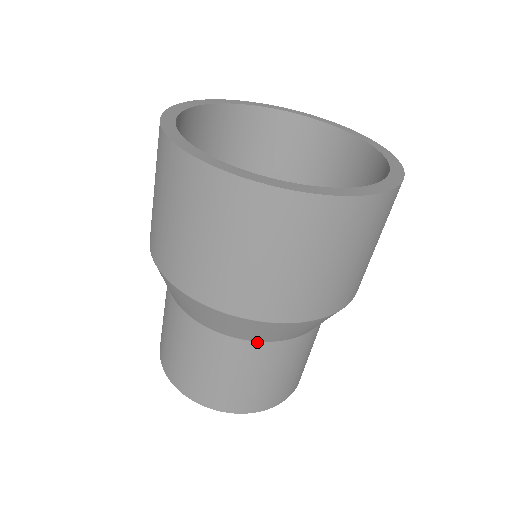
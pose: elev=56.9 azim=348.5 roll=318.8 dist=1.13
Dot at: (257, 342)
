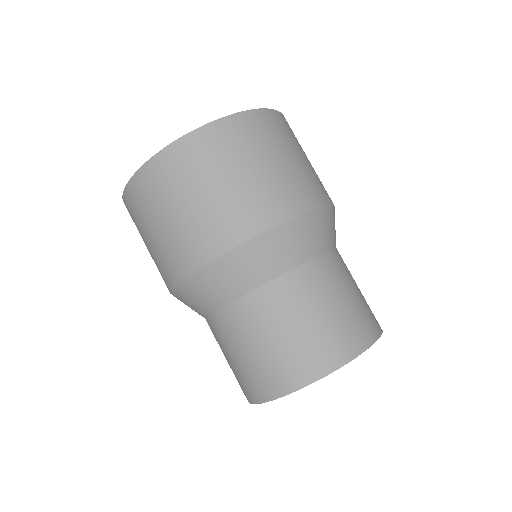
Dot at: (316, 258)
